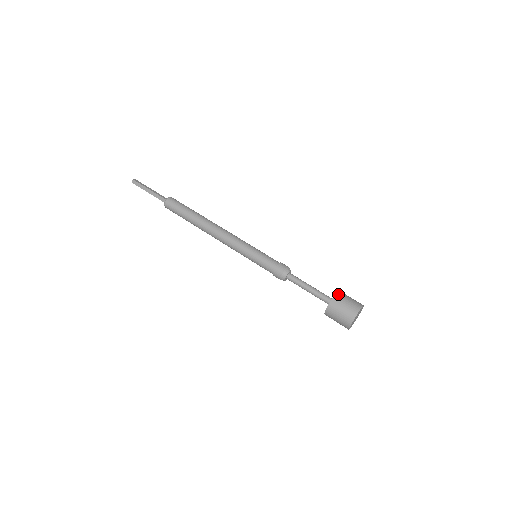
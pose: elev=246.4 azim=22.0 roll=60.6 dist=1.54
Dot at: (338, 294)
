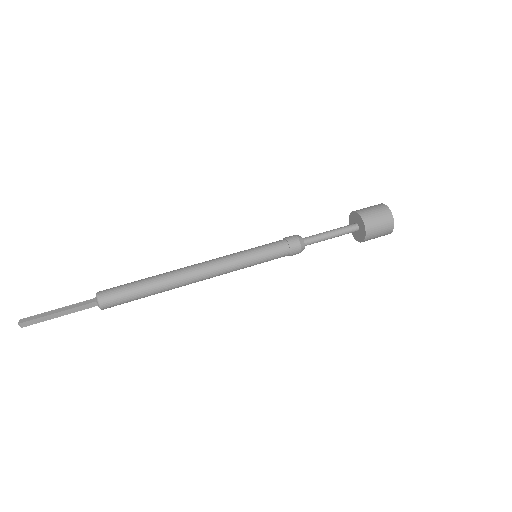
Dot at: (363, 216)
